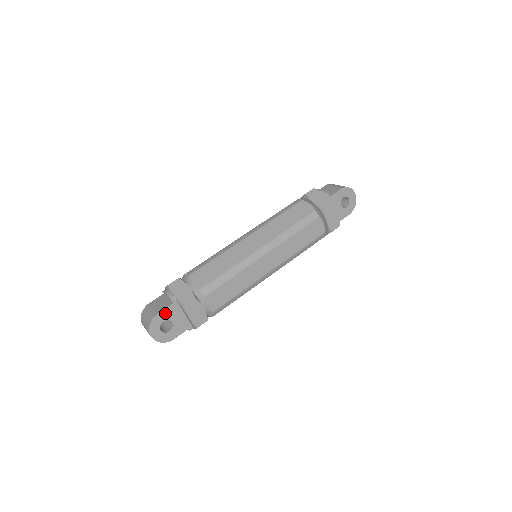
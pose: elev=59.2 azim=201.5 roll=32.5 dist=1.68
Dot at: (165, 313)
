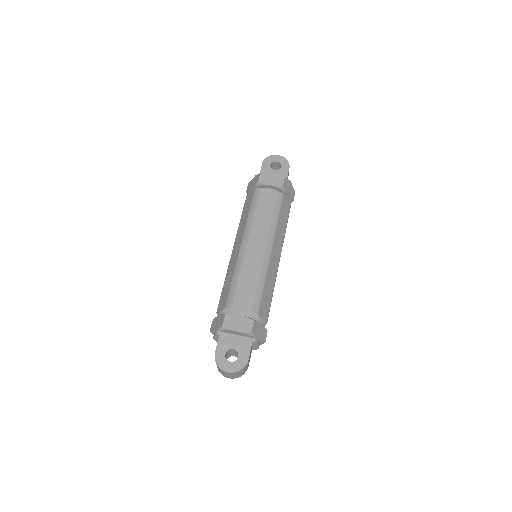
Dot at: (220, 347)
